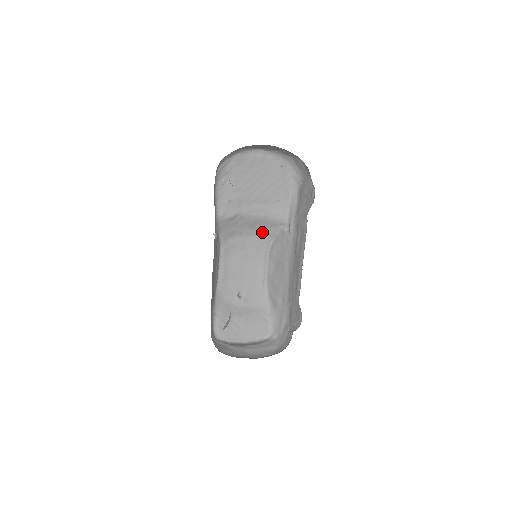
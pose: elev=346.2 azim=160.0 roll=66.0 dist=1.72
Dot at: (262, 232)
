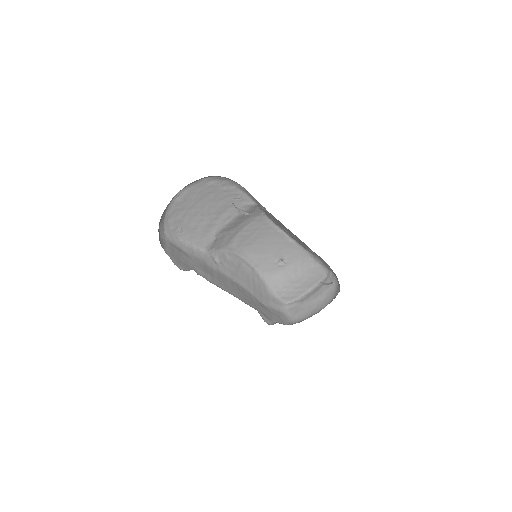
Dot at: (250, 218)
